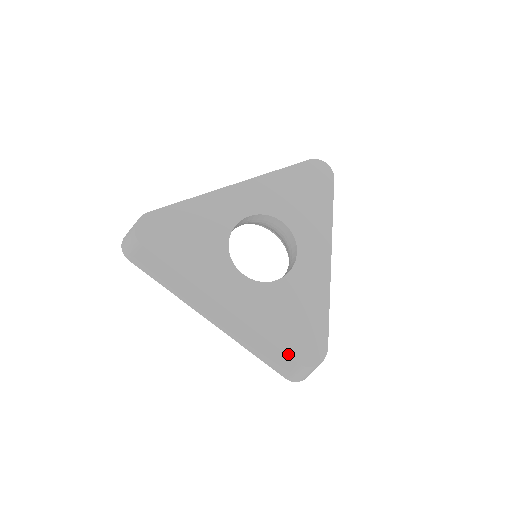
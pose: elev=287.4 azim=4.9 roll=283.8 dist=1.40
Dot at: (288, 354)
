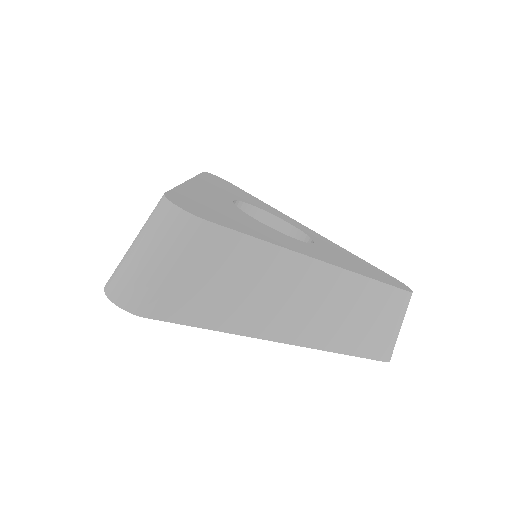
Dot at: (397, 287)
